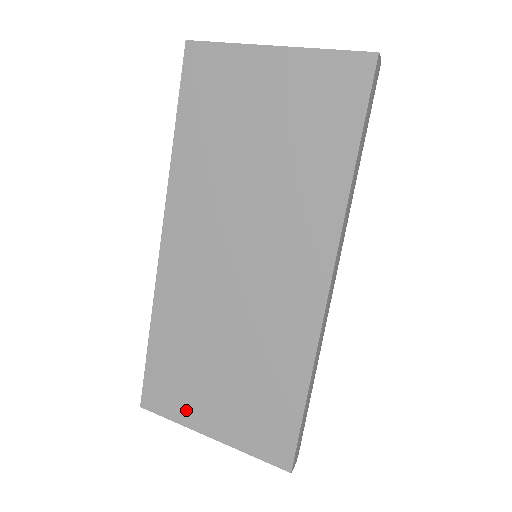
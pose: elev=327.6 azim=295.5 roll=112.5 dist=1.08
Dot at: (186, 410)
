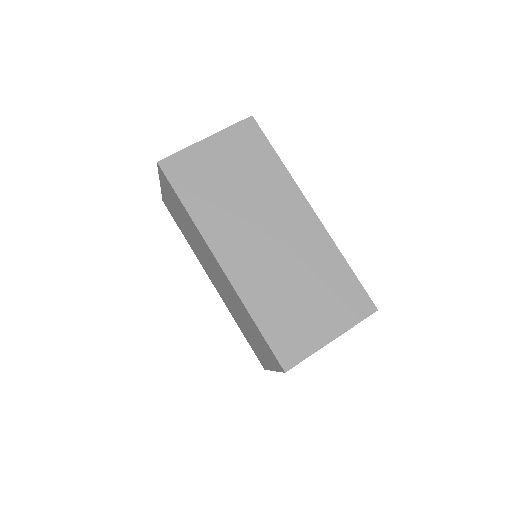
Dot at: (309, 341)
